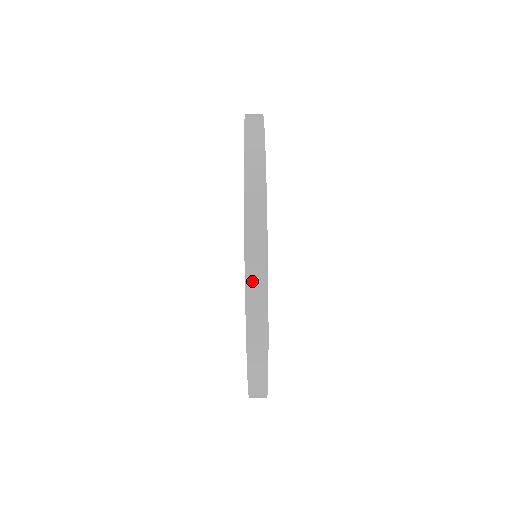
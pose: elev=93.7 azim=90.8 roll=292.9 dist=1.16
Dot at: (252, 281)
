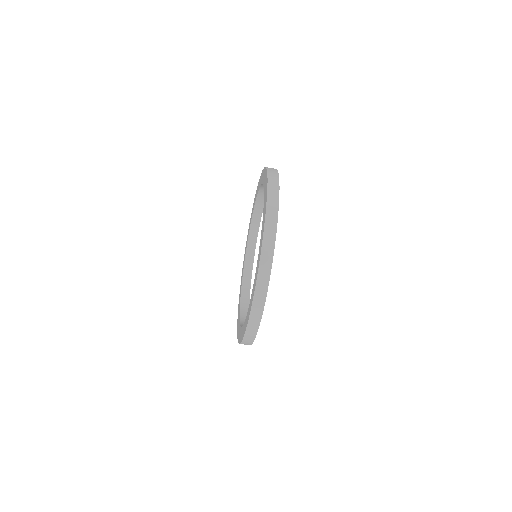
Dot at: (249, 332)
